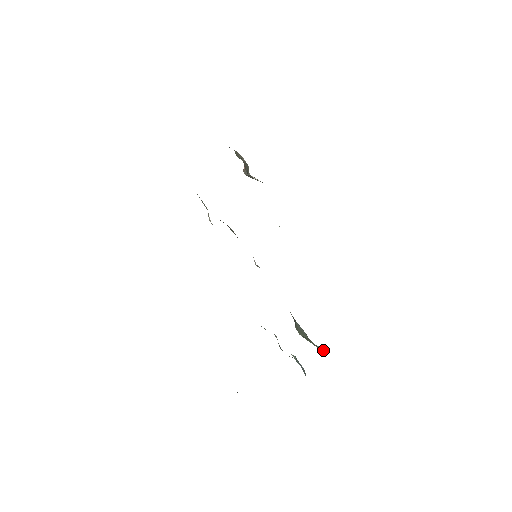
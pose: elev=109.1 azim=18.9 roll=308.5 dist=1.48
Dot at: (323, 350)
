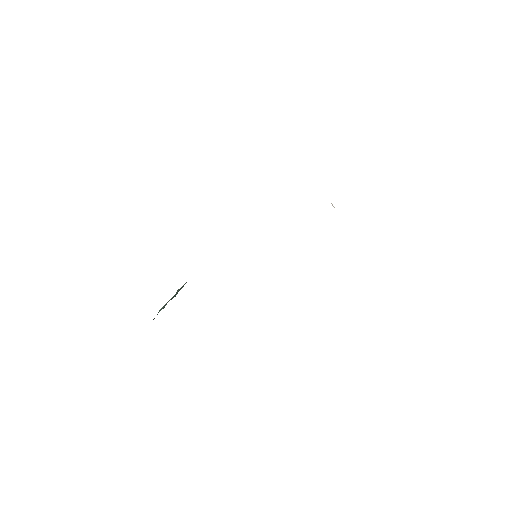
Dot at: occluded
